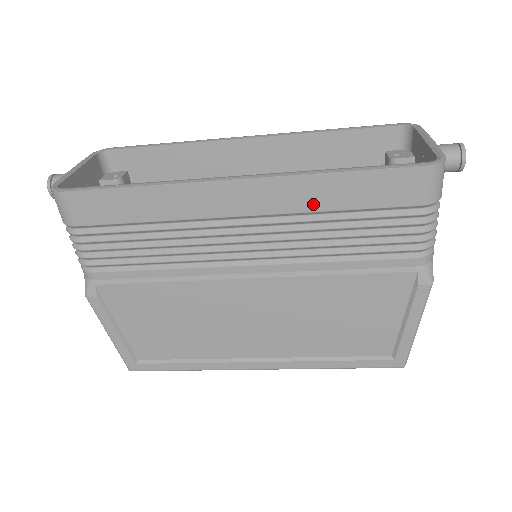
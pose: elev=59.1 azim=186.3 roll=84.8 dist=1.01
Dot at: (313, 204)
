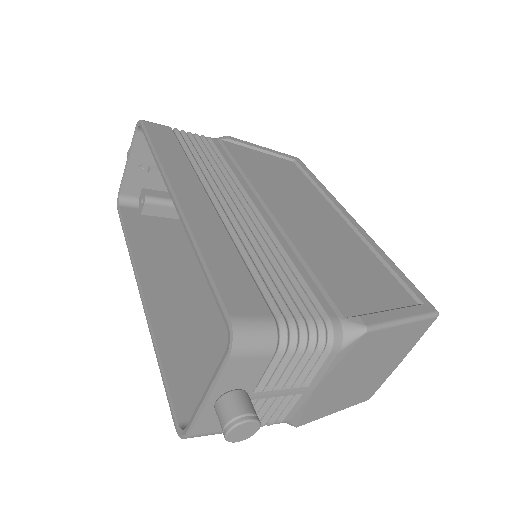
Dot at: occluded
